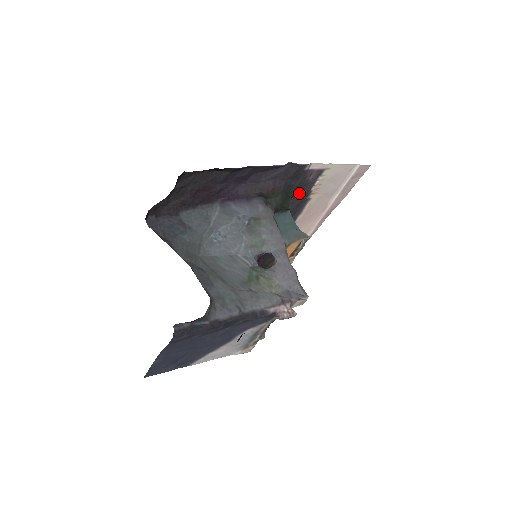
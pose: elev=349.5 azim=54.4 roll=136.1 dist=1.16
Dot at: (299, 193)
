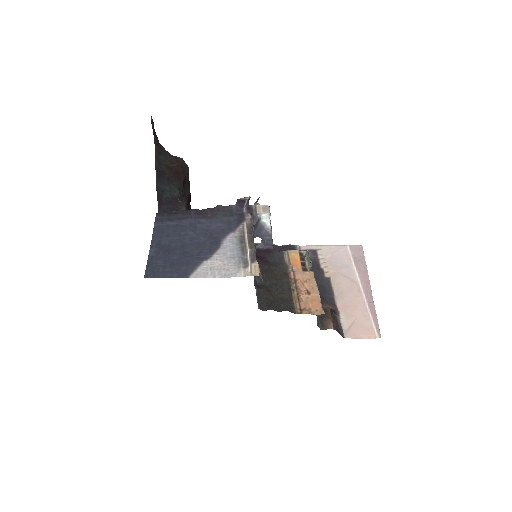
Dot at: occluded
